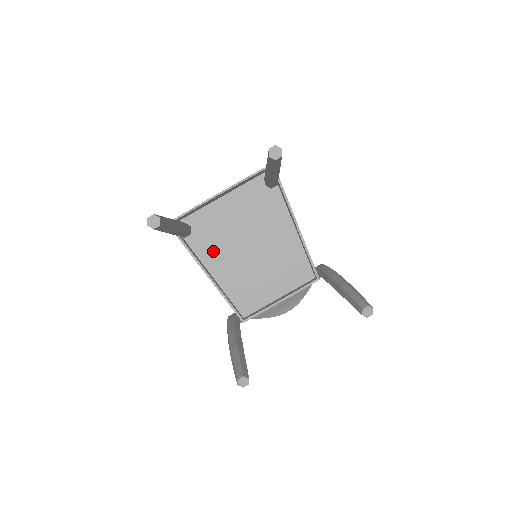
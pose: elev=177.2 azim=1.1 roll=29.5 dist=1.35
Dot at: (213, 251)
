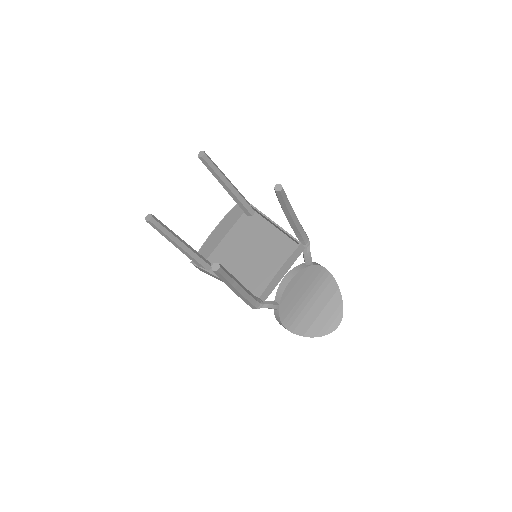
Dot at: (228, 269)
